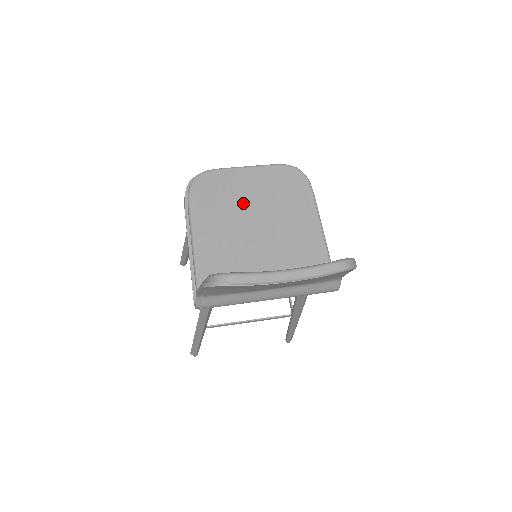
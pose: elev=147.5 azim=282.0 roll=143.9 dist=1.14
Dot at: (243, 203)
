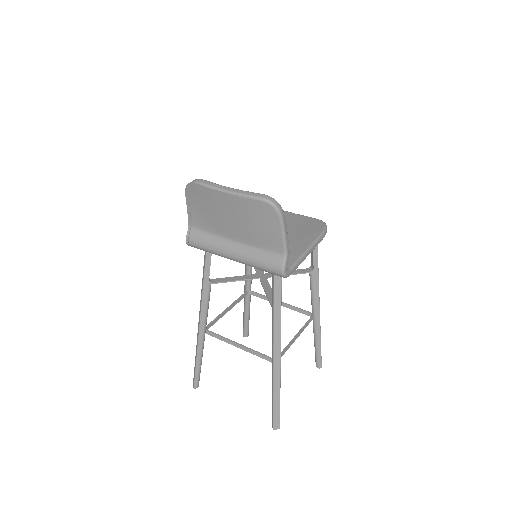
Dot at: occluded
